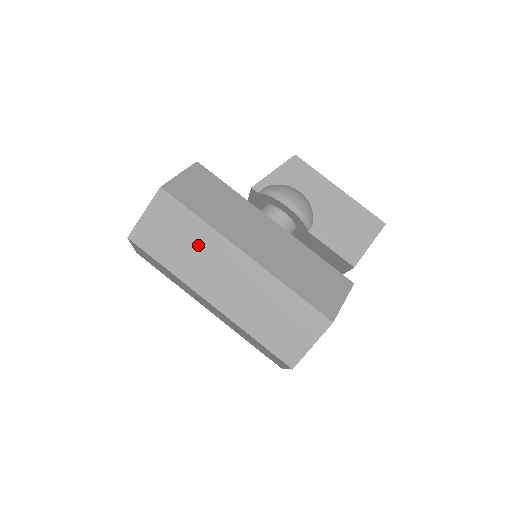
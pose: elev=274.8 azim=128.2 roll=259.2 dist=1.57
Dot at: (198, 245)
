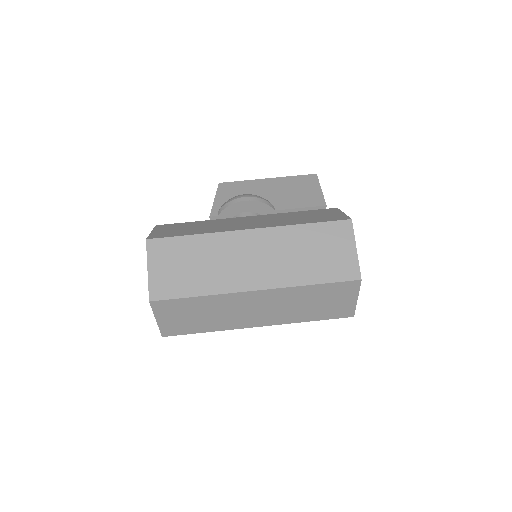
Dot at: (210, 255)
